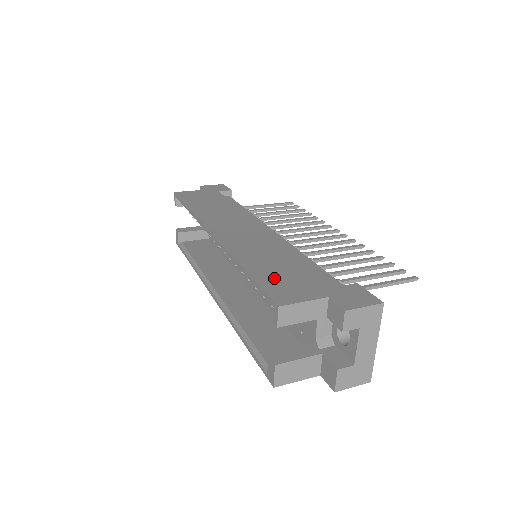
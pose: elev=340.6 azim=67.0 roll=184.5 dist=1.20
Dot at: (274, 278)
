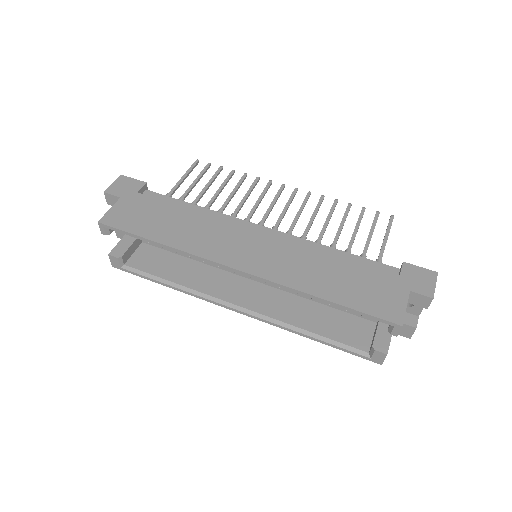
Dot at: (360, 296)
